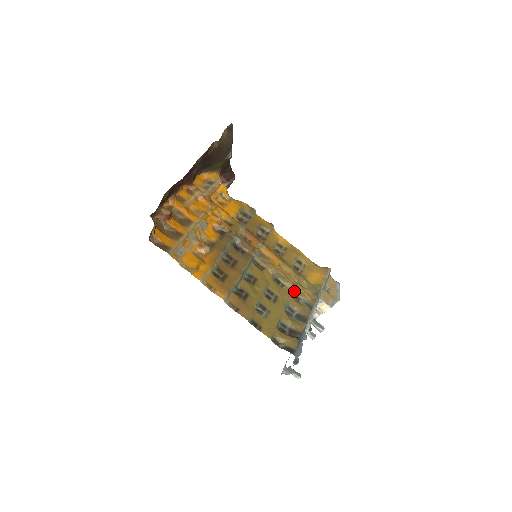
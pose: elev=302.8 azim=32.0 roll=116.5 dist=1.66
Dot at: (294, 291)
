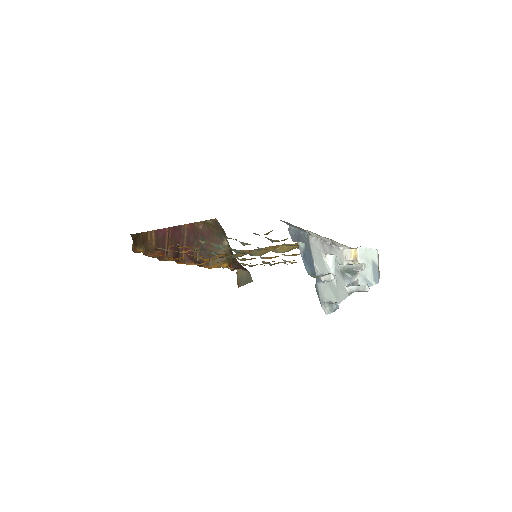
Dot at: occluded
